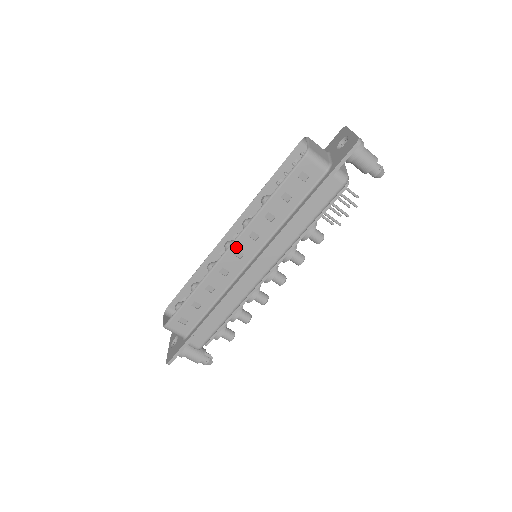
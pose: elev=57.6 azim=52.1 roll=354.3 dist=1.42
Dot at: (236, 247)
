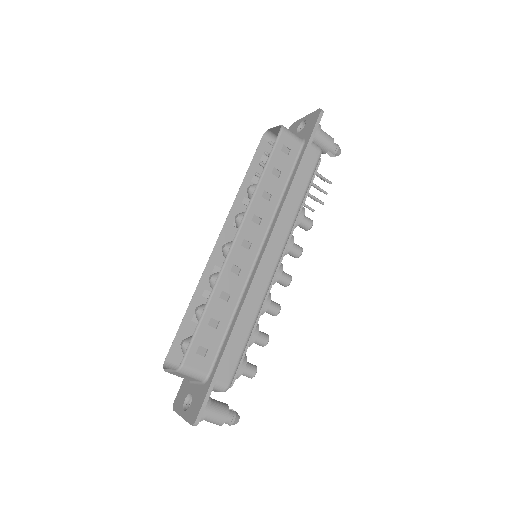
Dot at: (242, 236)
